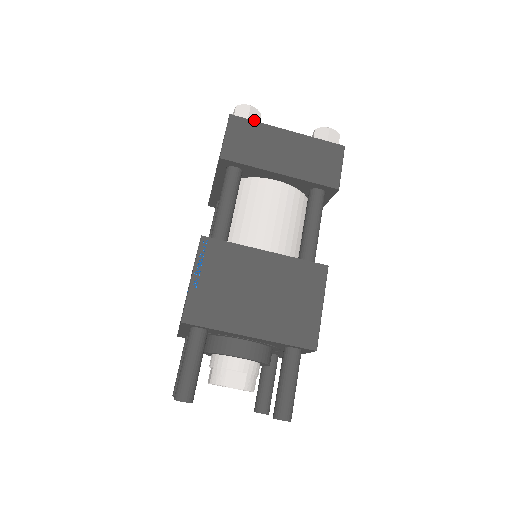
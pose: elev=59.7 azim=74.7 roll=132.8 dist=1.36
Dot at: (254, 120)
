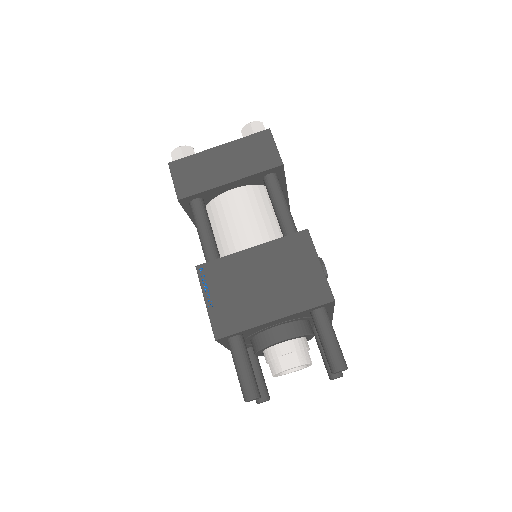
Dot at: (189, 155)
